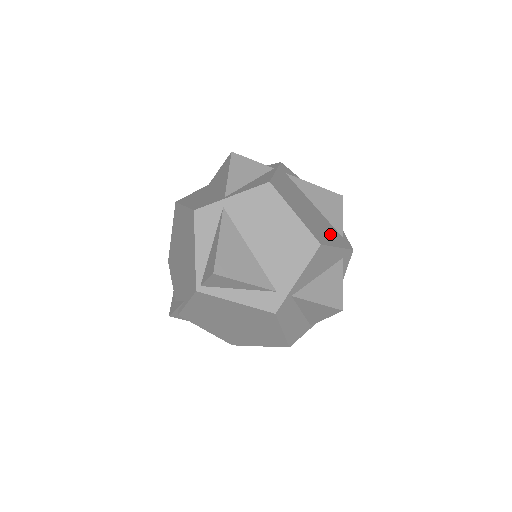
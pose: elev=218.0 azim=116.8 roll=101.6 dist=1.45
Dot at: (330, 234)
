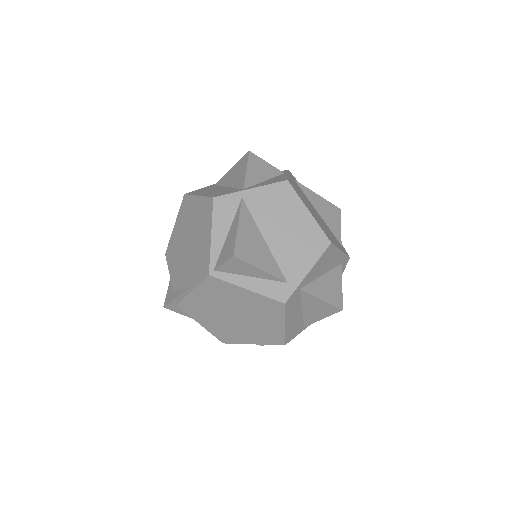
Dot at: (333, 238)
